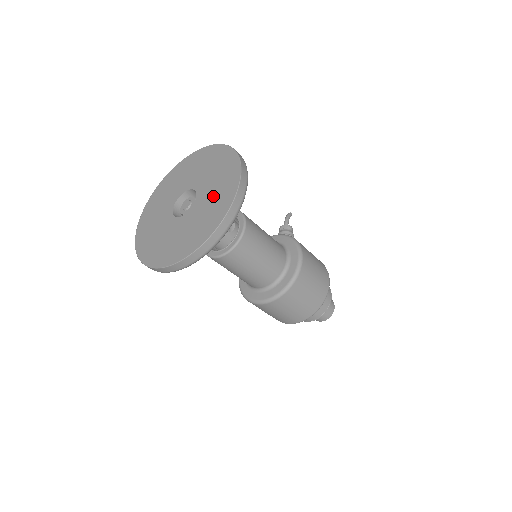
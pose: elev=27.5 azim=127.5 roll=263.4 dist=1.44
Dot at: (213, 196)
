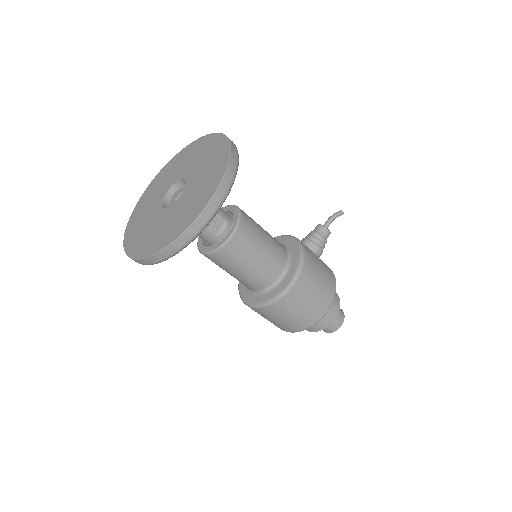
Dot at: (184, 208)
